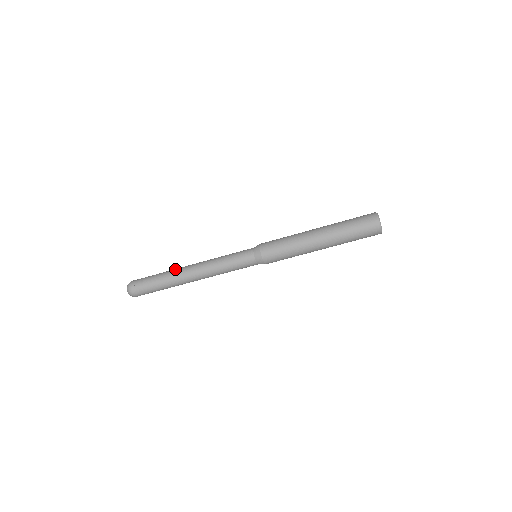
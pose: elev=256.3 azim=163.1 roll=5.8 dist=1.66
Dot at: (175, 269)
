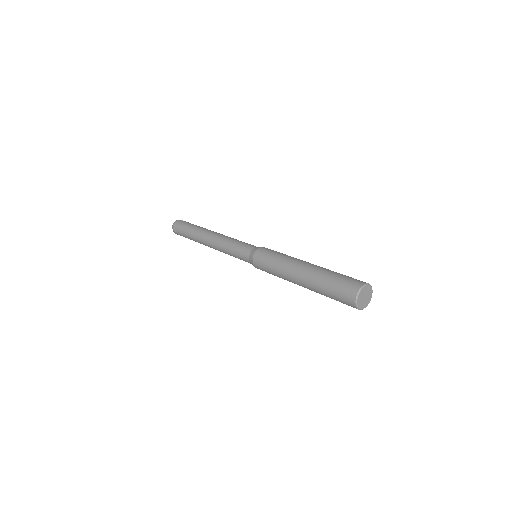
Dot at: occluded
